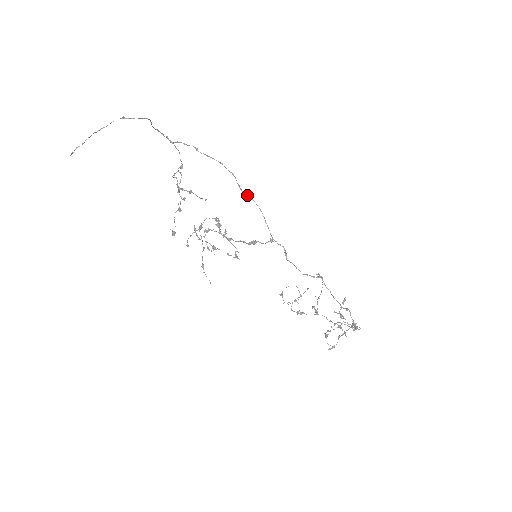
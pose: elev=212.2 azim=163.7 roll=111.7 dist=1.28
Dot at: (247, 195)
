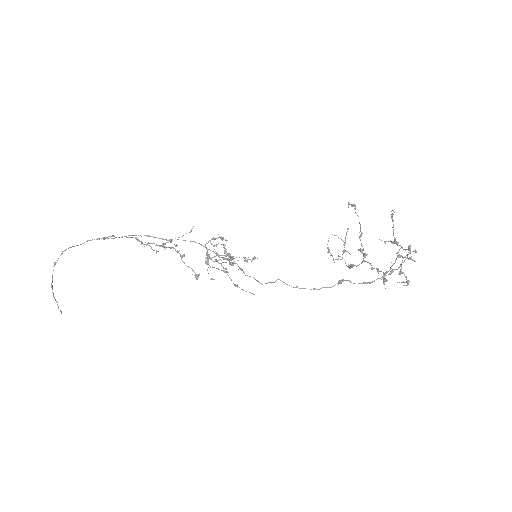
Dot at: occluded
